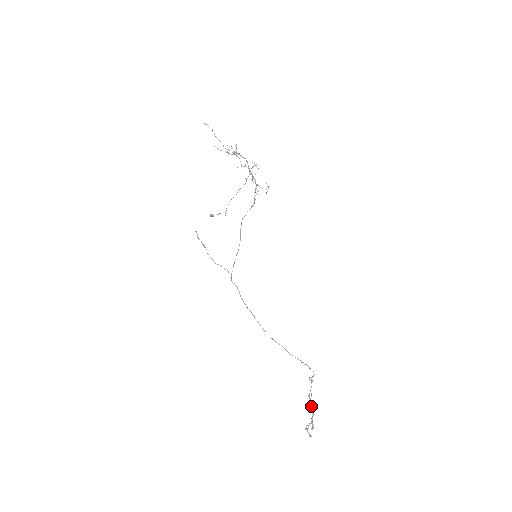
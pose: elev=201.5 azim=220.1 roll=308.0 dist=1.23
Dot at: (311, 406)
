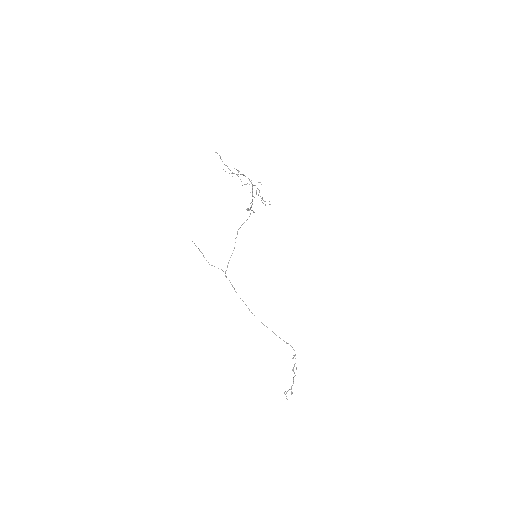
Dot at: (293, 377)
